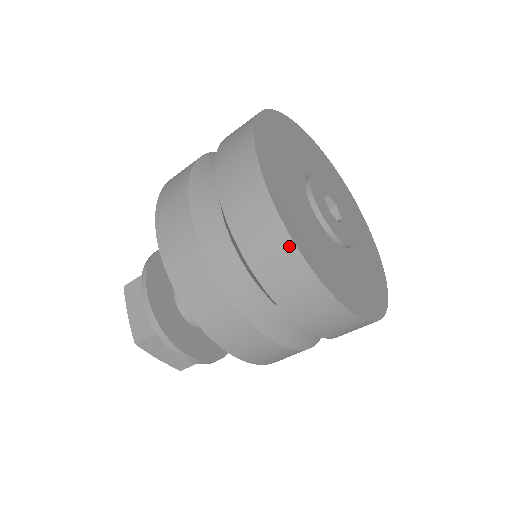
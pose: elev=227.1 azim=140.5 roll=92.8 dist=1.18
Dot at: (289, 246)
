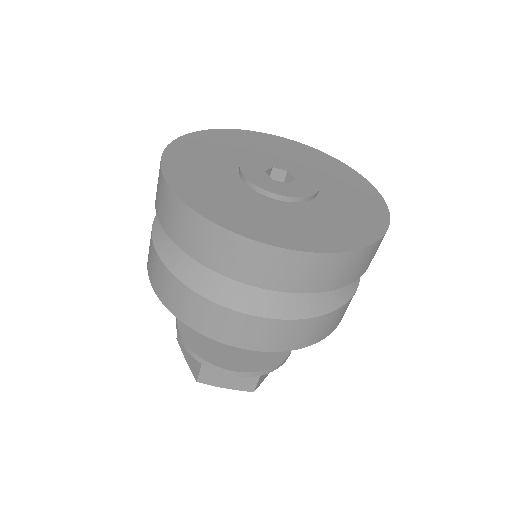
Dot at: (205, 224)
